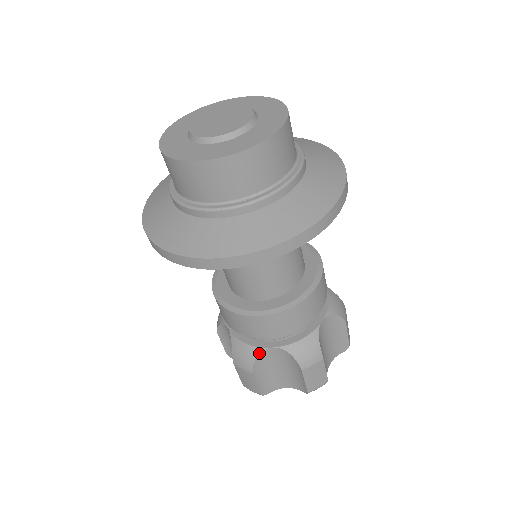
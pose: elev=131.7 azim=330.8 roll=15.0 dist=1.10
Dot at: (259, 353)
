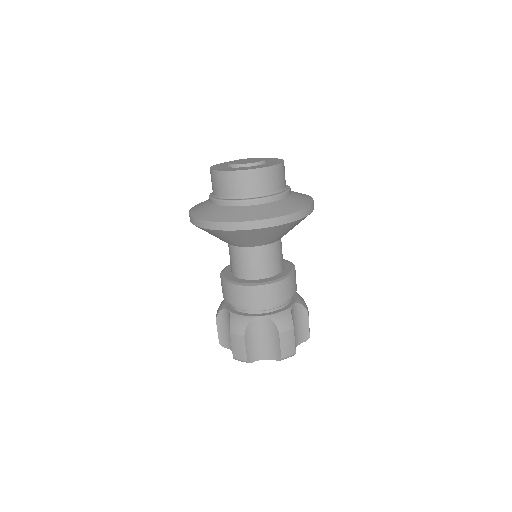
Dot at: (222, 309)
